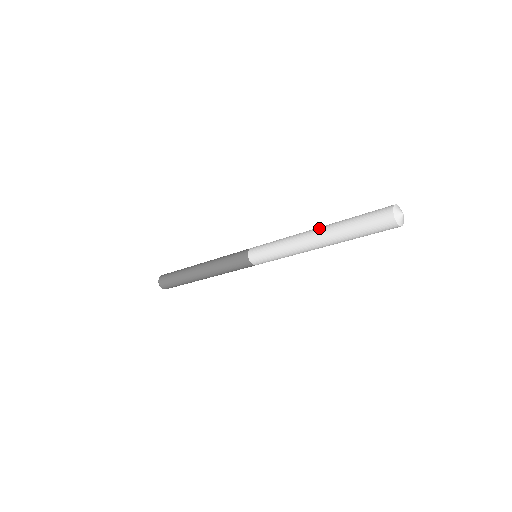
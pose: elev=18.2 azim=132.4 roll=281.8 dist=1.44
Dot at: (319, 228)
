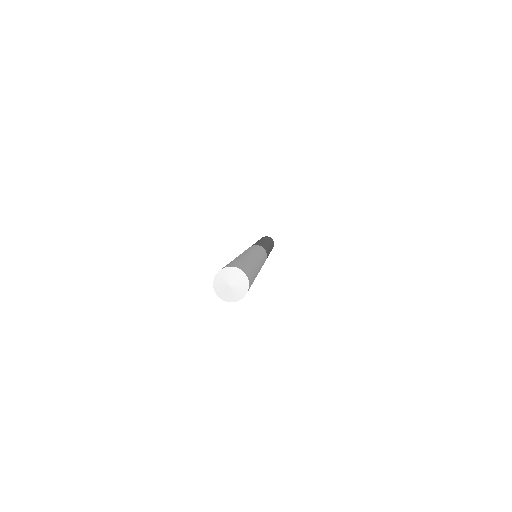
Dot at: (241, 254)
